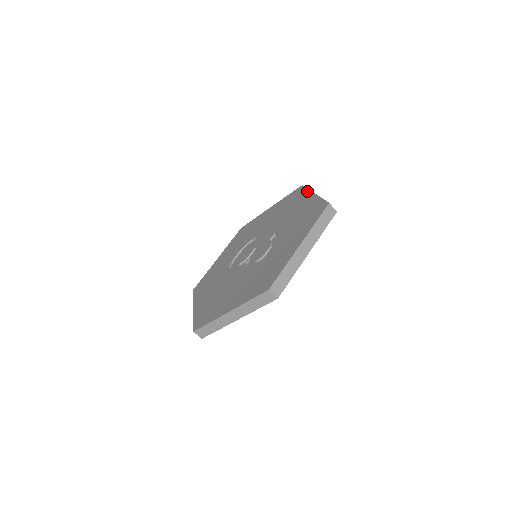
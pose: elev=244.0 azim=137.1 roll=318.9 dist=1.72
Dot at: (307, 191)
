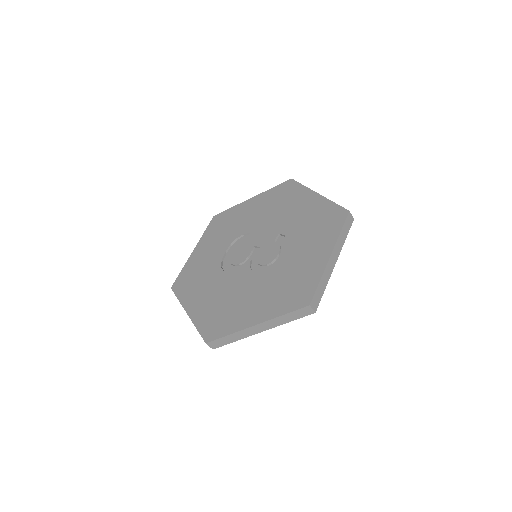
Dot at: (305, 188)
